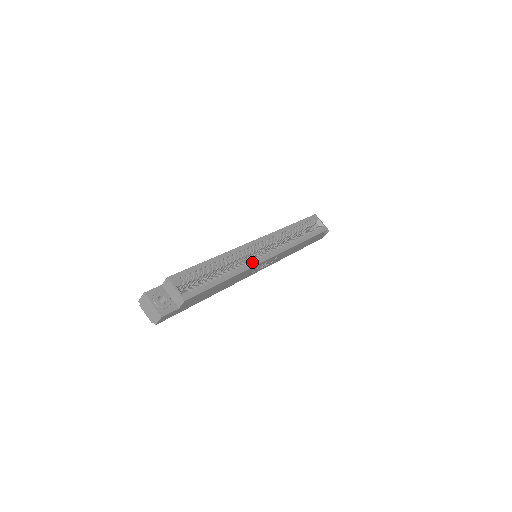
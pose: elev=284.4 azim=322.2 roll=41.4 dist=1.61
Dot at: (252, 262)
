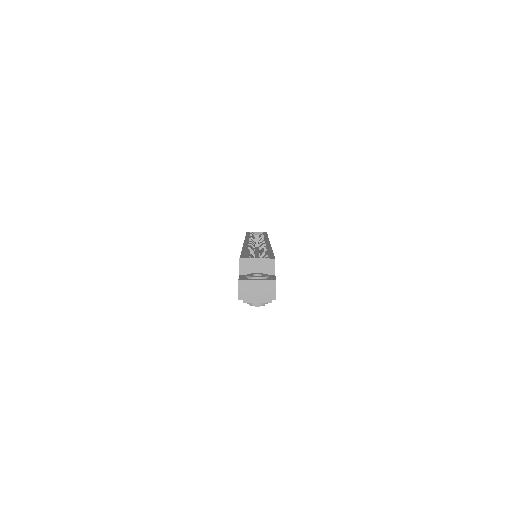
Dot at: (265, 244)
